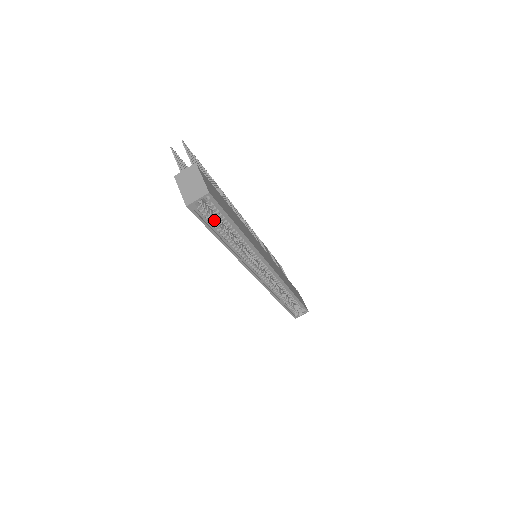
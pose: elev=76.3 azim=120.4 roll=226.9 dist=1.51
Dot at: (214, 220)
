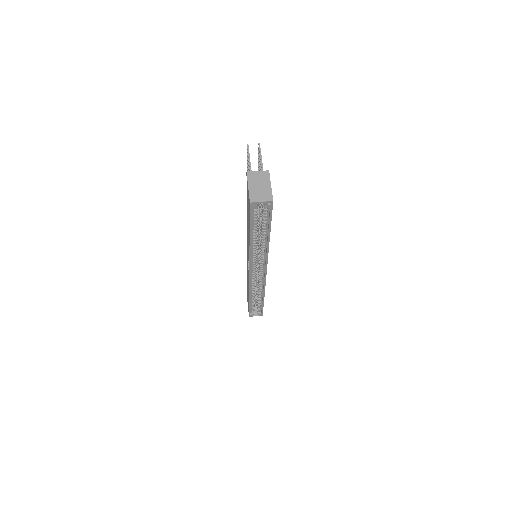
Dot at: (257, 220)
